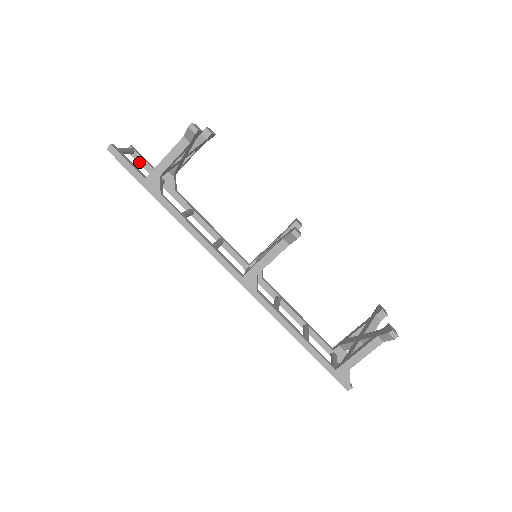
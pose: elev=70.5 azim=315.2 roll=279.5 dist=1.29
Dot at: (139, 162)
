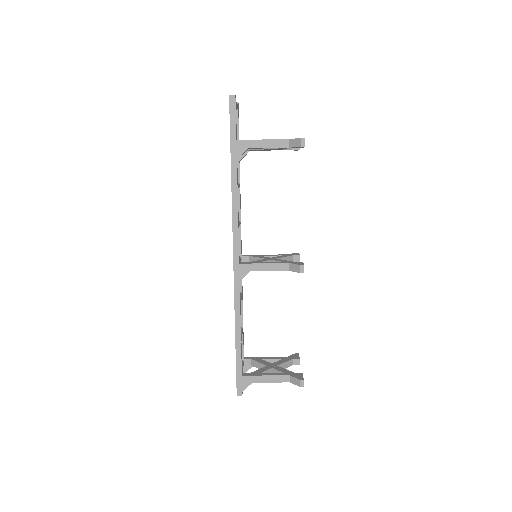
Dot at: occluded
